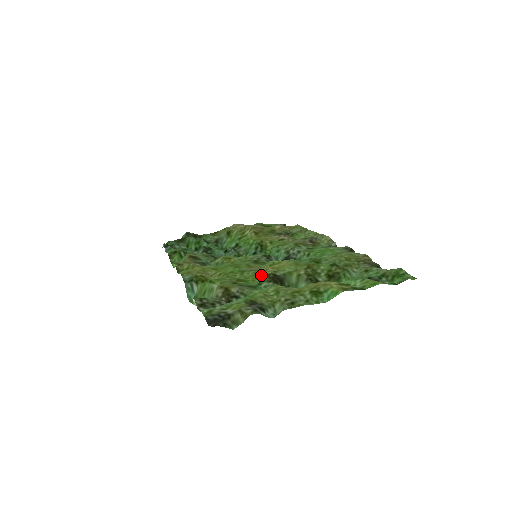
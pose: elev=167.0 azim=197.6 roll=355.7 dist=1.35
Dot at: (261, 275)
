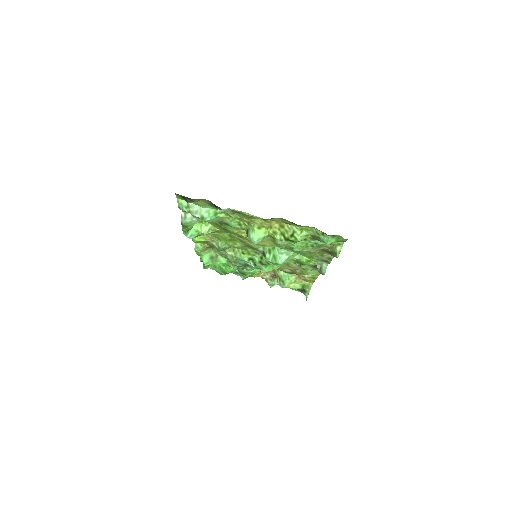
Dot at: (242, 236)
